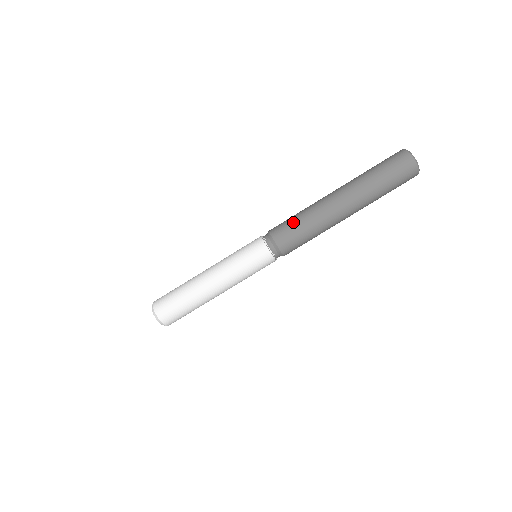
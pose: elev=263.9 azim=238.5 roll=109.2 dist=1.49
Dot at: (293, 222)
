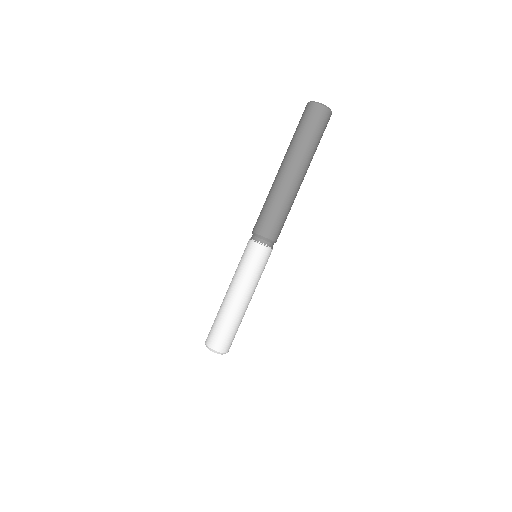
Dot at: occluded
